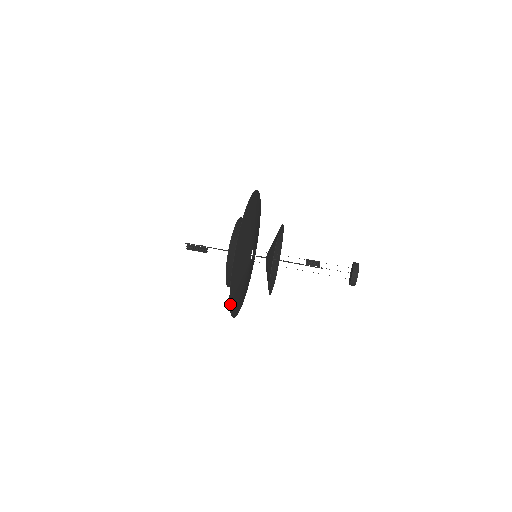
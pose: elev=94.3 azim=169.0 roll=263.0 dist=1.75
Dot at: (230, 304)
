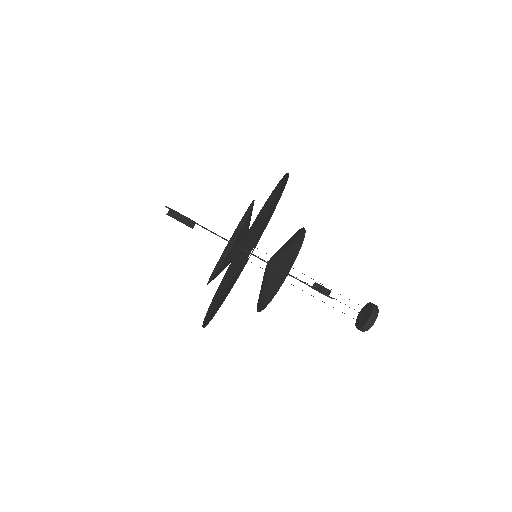
Dot at: occluded
